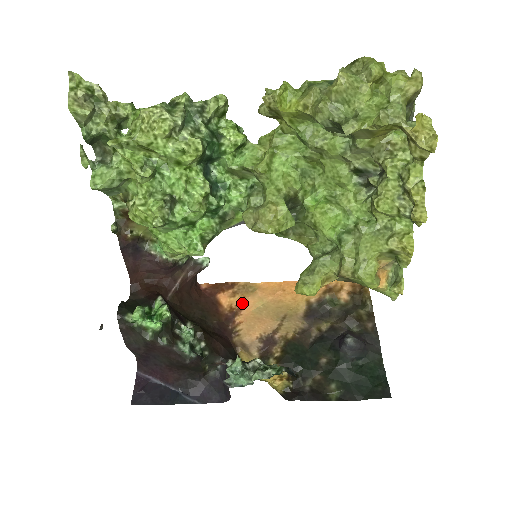
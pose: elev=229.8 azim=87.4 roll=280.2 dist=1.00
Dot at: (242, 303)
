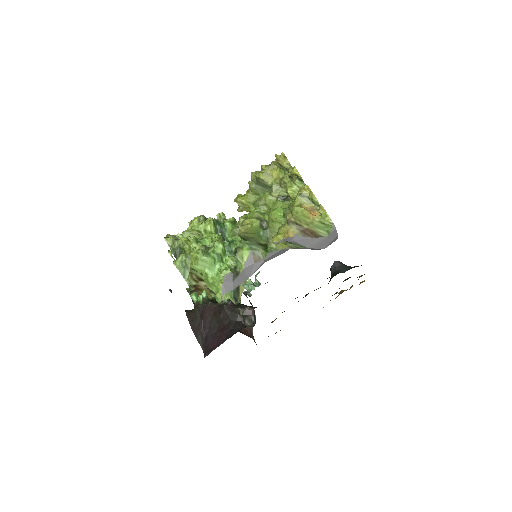
Dot at: occluded
